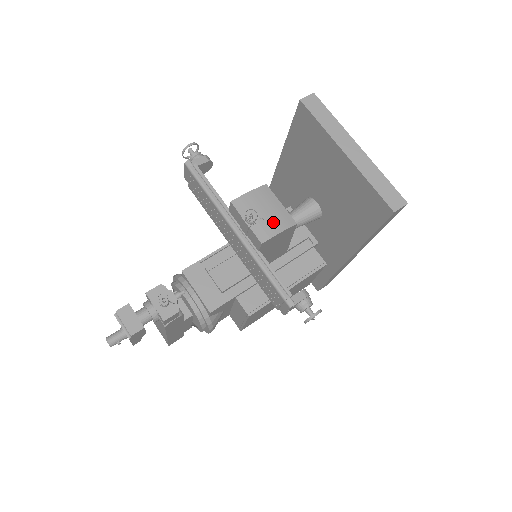
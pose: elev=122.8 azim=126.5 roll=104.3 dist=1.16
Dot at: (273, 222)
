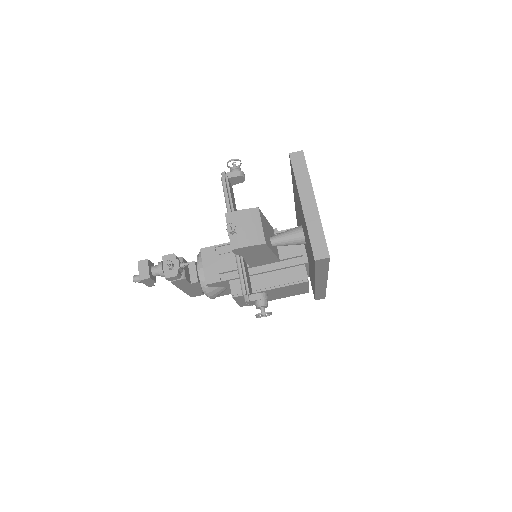
Dot at: (247, 237)
